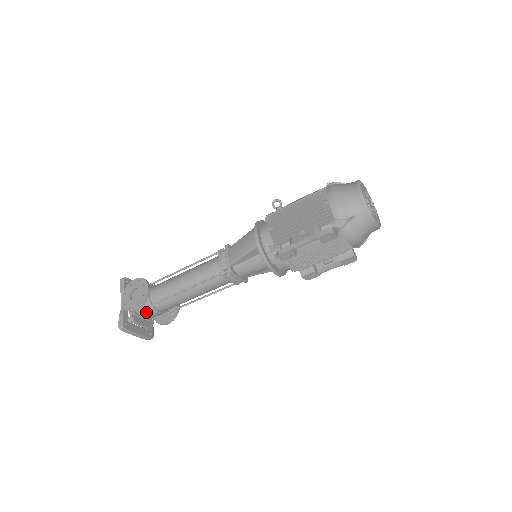
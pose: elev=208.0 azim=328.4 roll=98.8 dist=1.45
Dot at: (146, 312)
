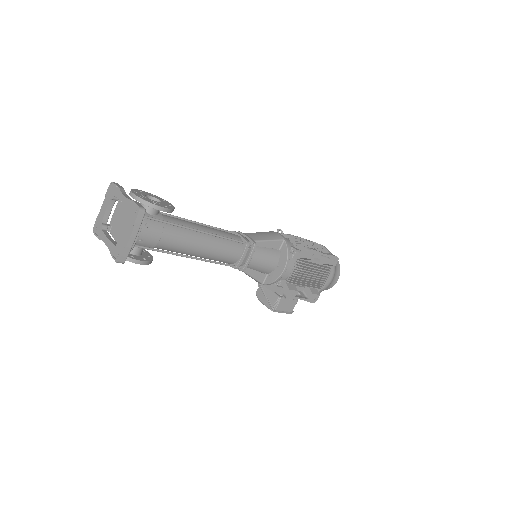
Dot at: (151, 225)
